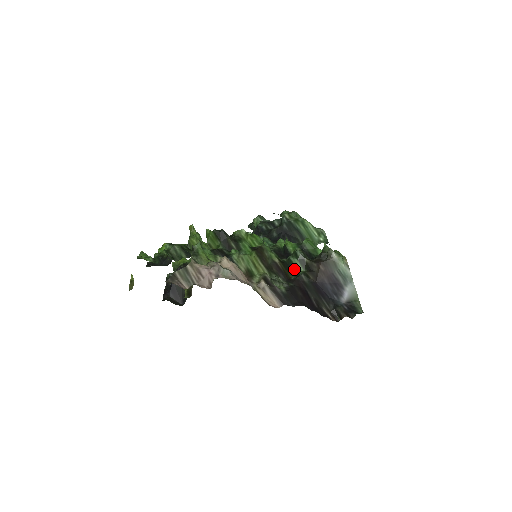
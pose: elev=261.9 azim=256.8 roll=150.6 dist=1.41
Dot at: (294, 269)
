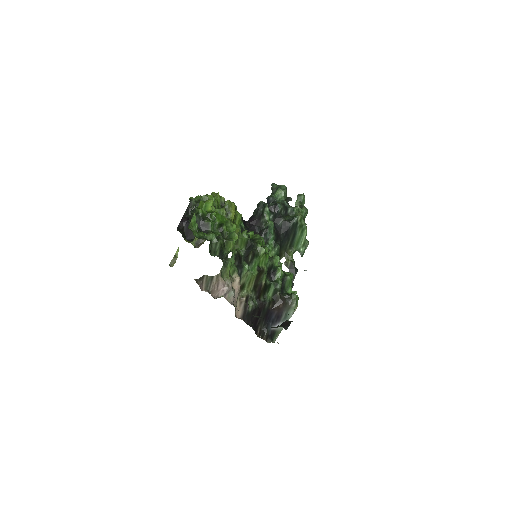
Dot at: (267, 292)
